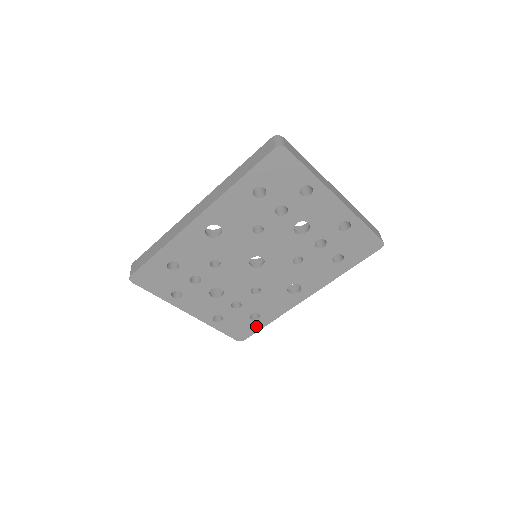
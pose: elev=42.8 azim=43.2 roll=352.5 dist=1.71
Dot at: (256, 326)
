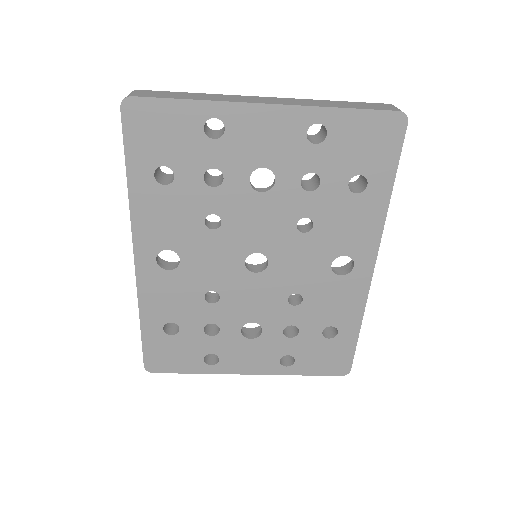
Dot at: (346, 344)
